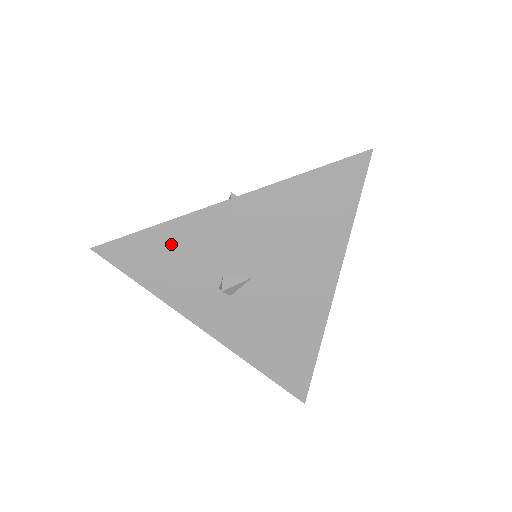
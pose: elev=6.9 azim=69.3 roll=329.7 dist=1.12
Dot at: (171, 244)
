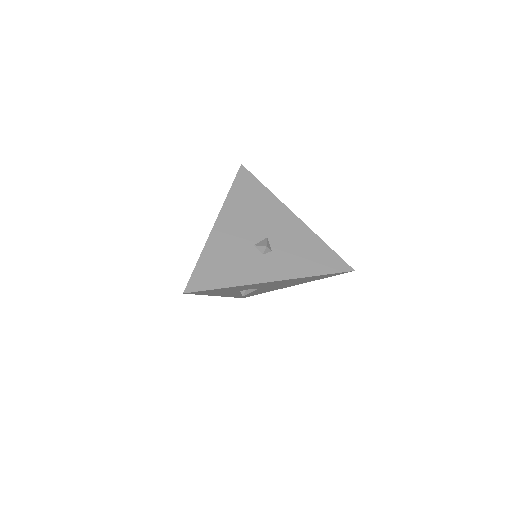
Dot at: occluded
